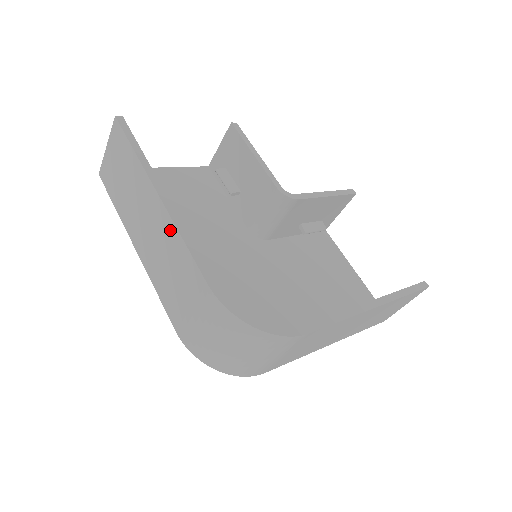
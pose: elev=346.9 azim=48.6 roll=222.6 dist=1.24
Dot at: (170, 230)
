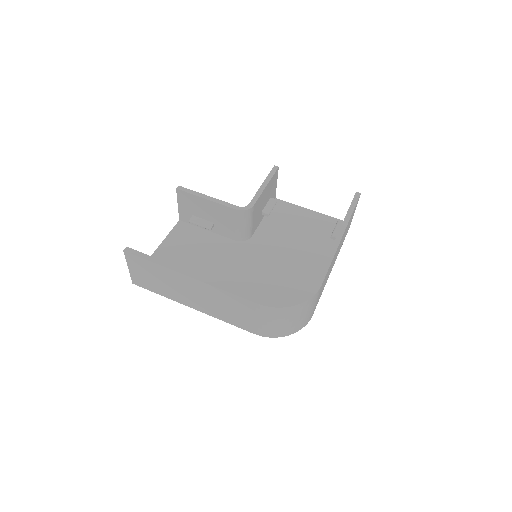
Dot at: (212, 290)
